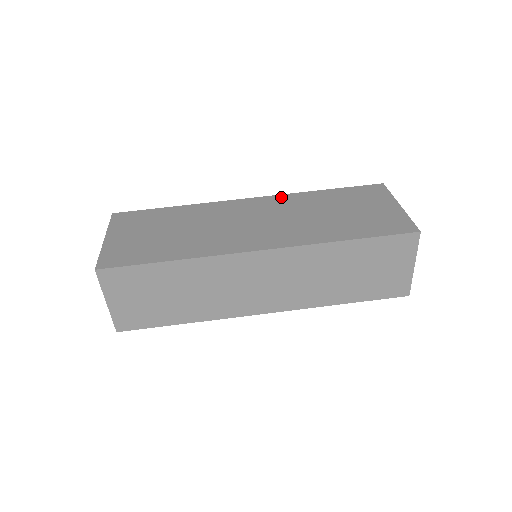
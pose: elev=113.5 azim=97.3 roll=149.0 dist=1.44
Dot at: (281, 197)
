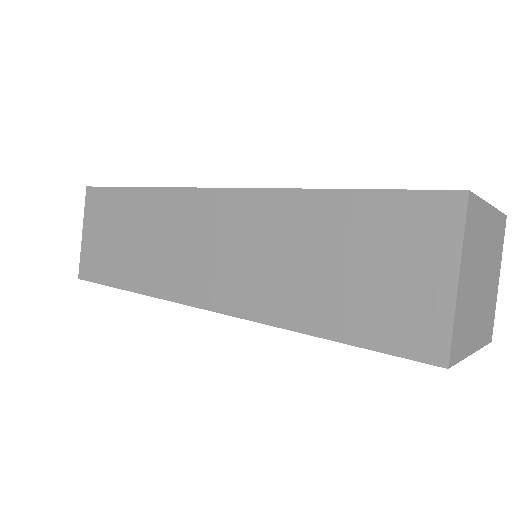
Dot at: occluded
